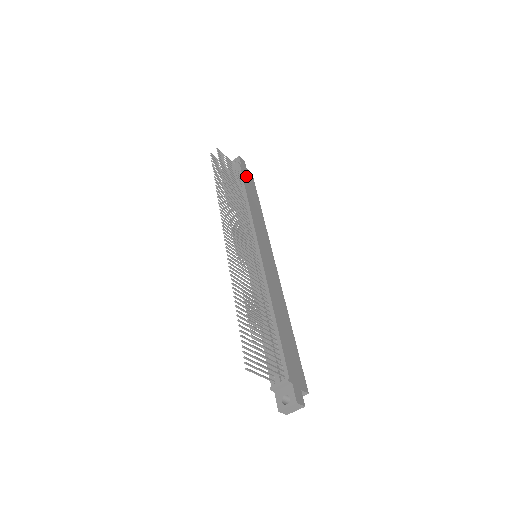
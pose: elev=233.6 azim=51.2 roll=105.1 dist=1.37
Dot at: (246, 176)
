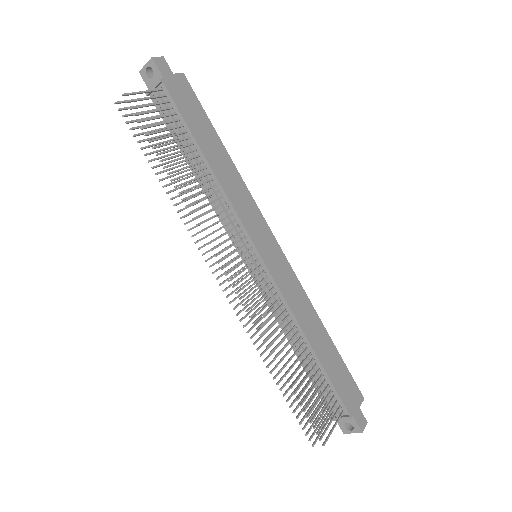
Dot at: (182, 101)
